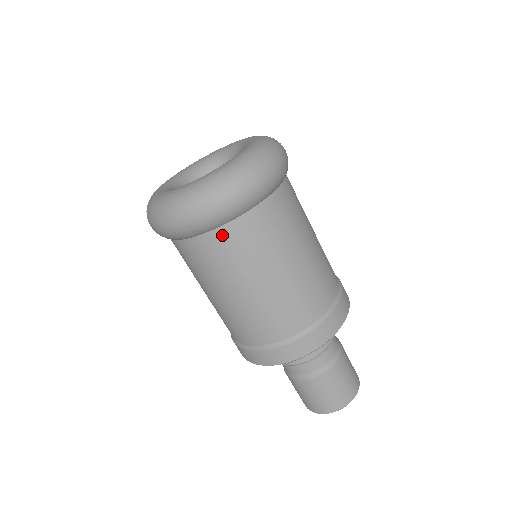
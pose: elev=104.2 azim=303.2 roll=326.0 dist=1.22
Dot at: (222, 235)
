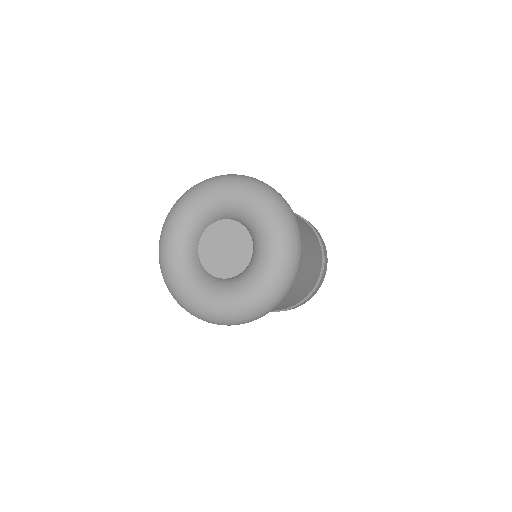
Dot at: occluded
